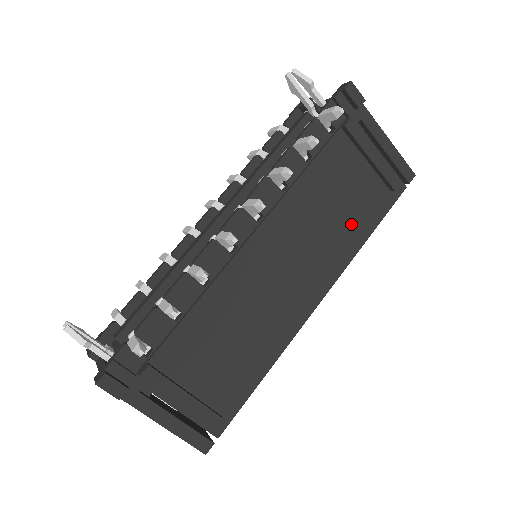
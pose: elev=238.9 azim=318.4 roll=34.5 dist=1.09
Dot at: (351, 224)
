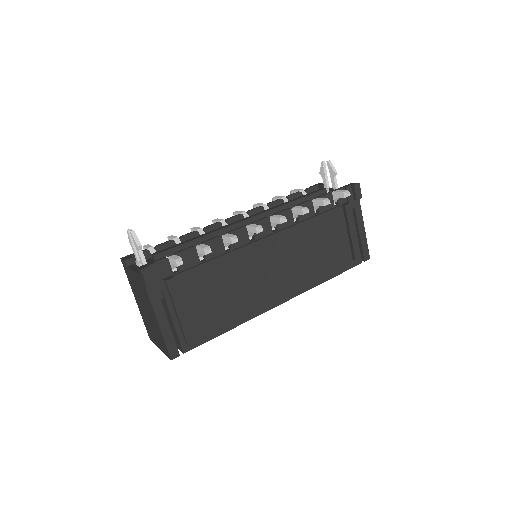
Dot at: (322, 265)
